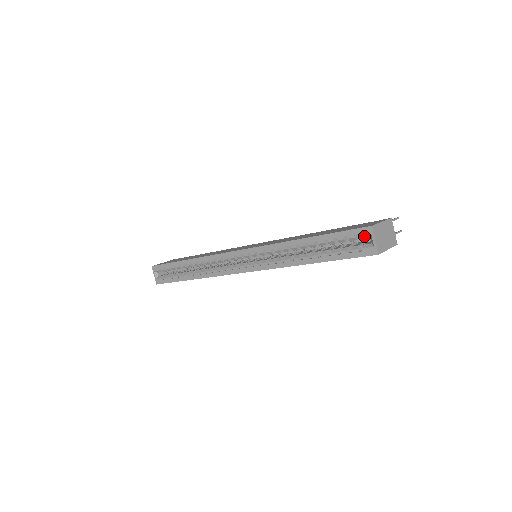
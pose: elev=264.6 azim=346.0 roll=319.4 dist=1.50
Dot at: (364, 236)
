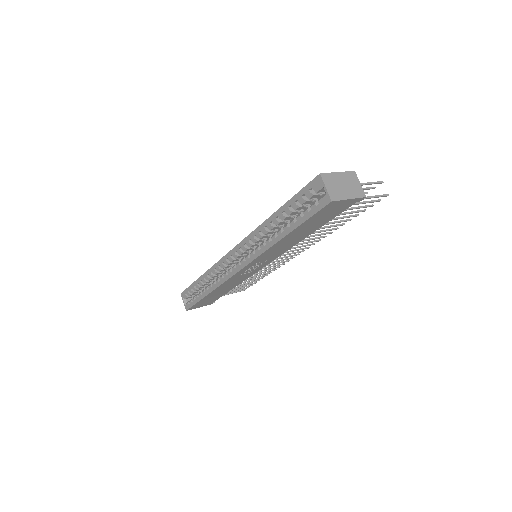
Dot at: (317, 187)
